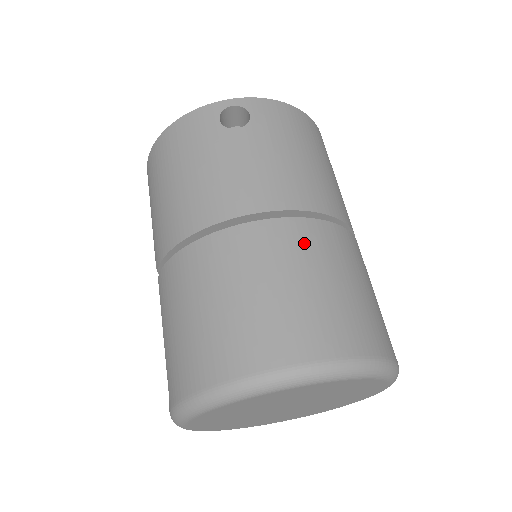
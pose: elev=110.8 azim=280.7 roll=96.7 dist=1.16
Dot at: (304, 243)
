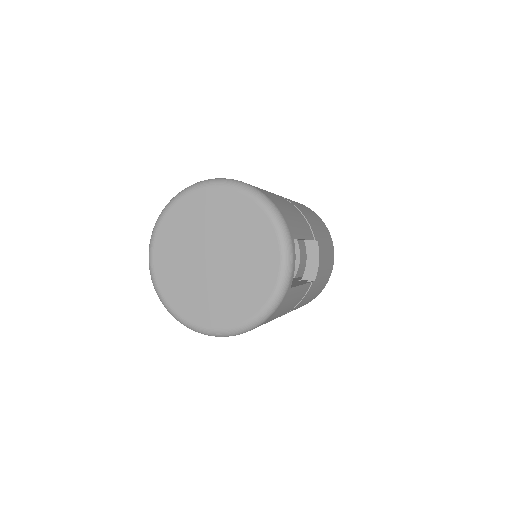
Dot at: occluded
